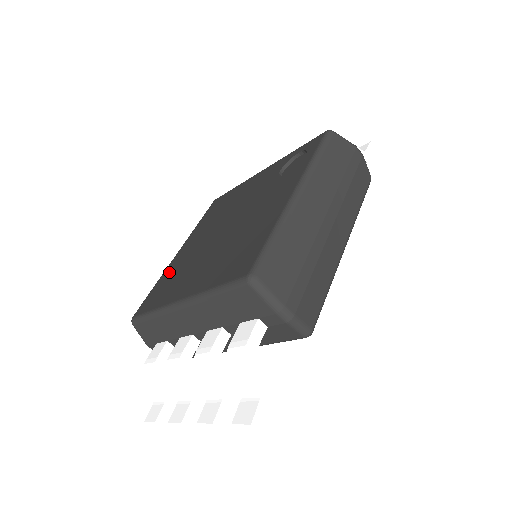
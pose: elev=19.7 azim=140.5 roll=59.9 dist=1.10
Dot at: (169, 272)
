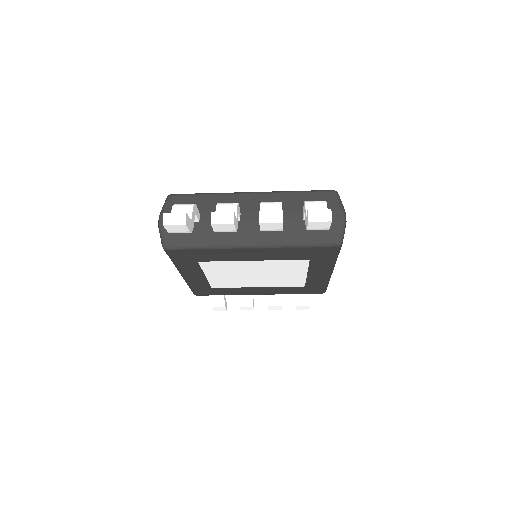
Dot at: occluded
